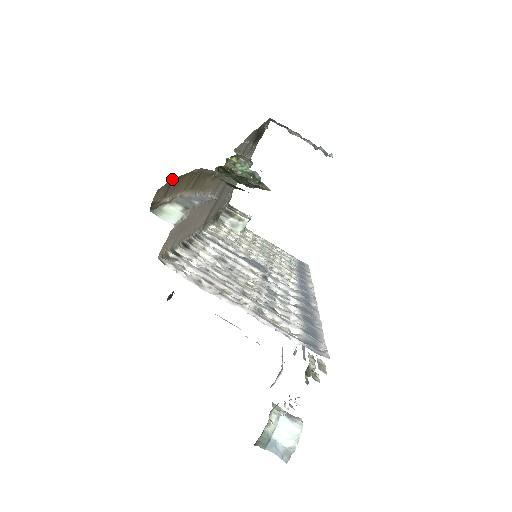
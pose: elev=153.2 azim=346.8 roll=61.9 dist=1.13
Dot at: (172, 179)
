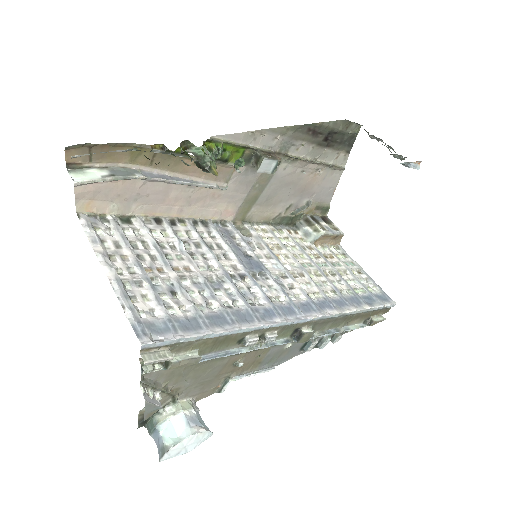
Dot at: (86, 144)
